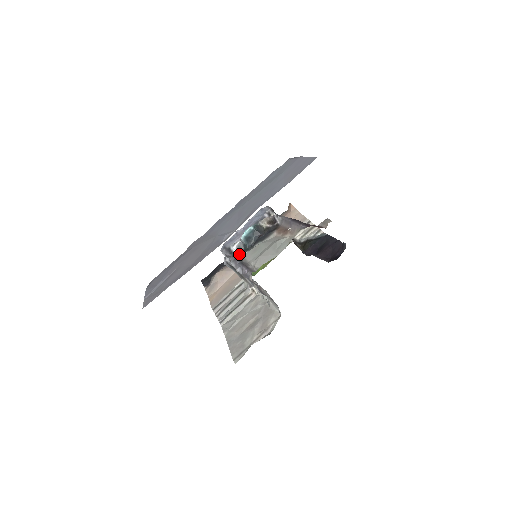
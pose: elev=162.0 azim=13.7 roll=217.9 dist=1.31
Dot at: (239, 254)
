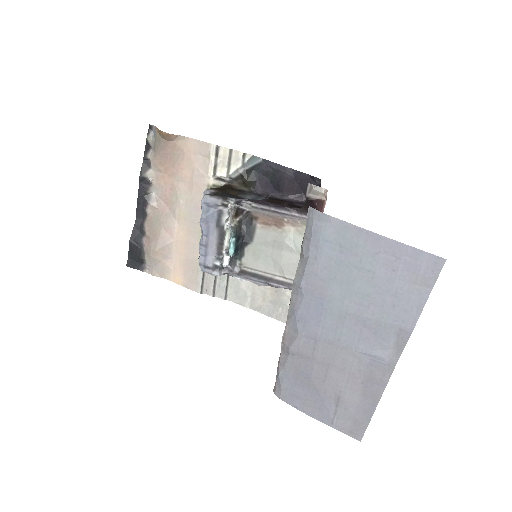
Dot at: (235, 265)
